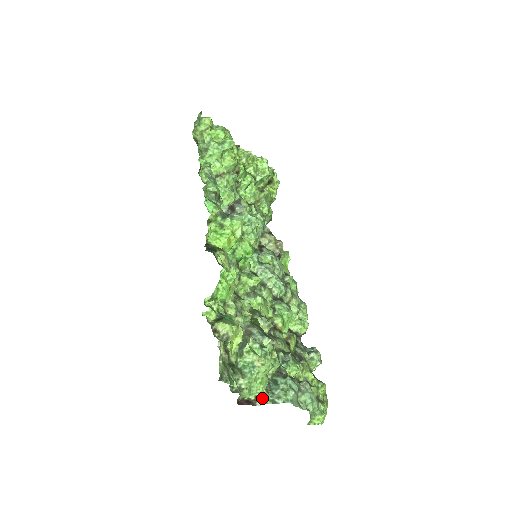
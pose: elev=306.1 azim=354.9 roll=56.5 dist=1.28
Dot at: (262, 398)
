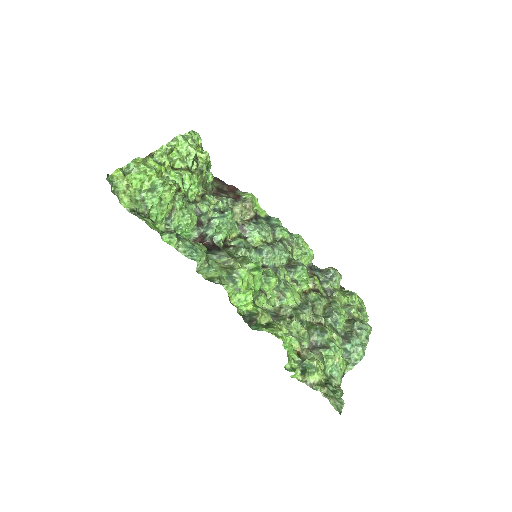
Dot at: (346, 368)
